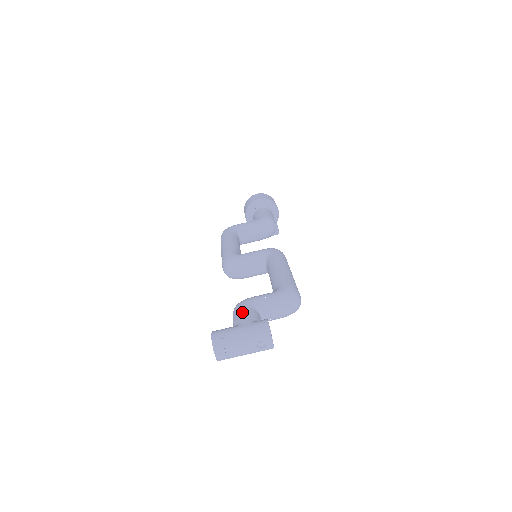
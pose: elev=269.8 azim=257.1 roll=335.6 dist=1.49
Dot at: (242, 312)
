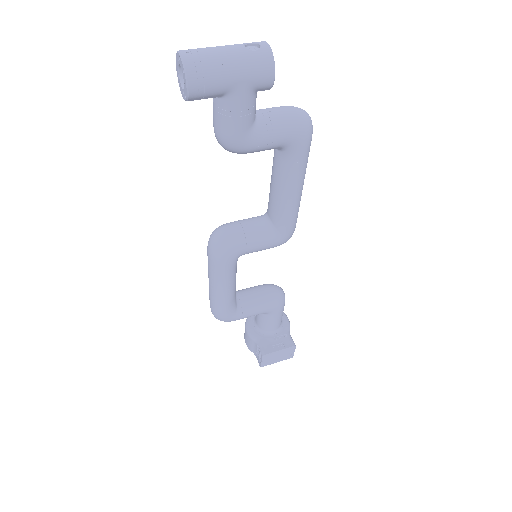
Dot at: occluded
